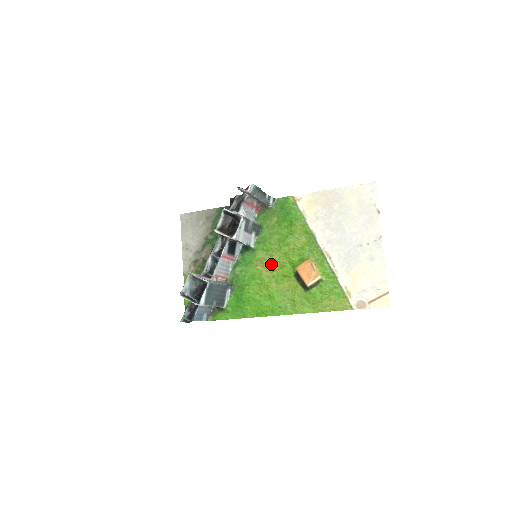
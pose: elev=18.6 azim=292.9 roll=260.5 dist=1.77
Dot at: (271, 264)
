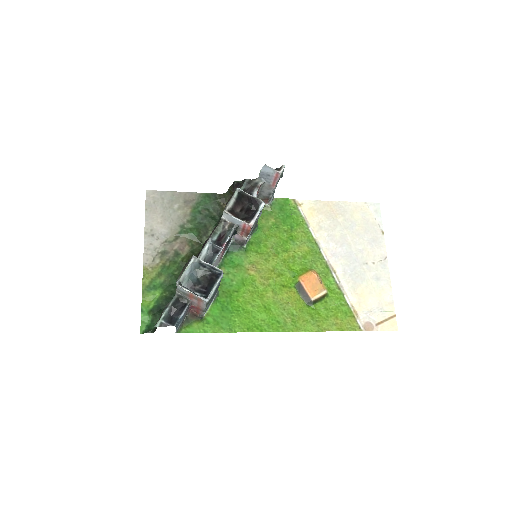
Dot at: (267, 270)
